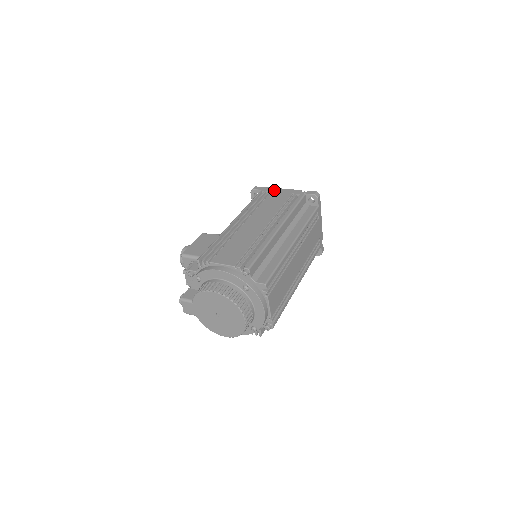
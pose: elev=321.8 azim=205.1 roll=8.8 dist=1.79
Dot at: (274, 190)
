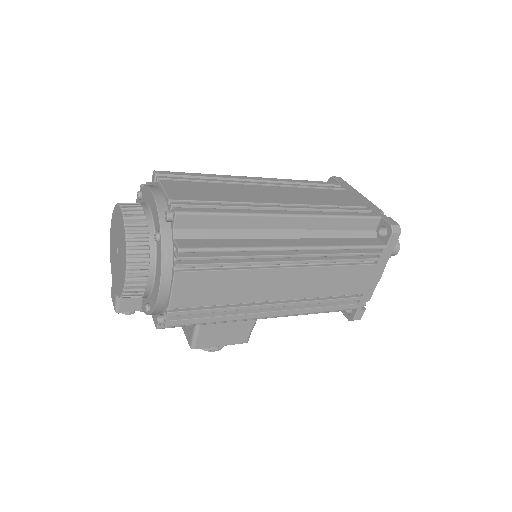
Dot at: occluded
